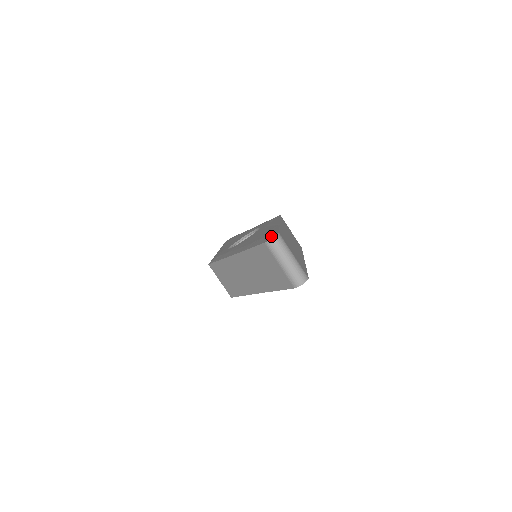
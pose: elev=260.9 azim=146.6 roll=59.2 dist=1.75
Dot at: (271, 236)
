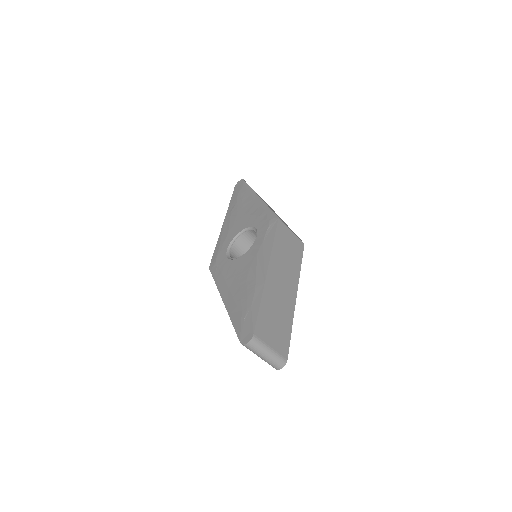
Dot at: (247, 332)
